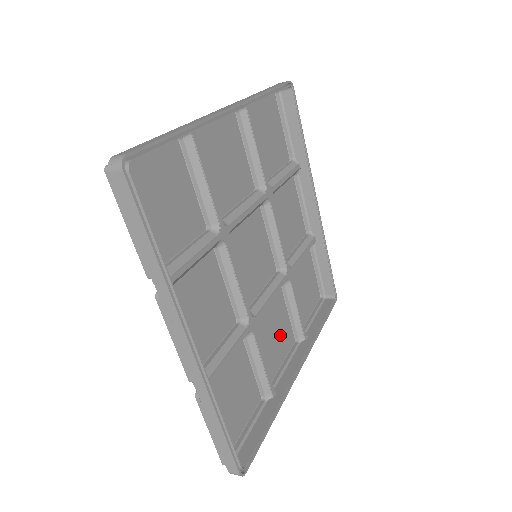
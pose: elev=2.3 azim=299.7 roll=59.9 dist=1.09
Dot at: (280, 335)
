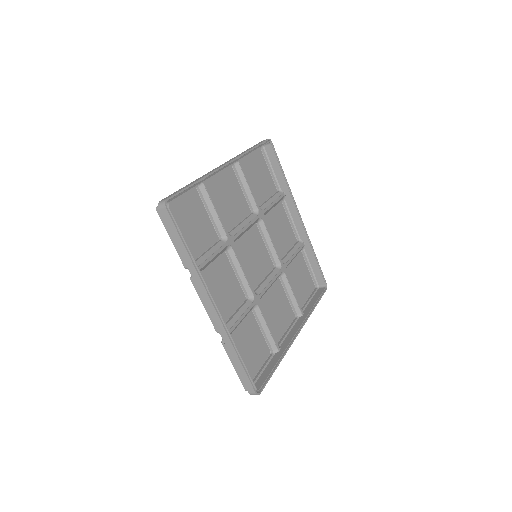
Dot at: (282, 311)
